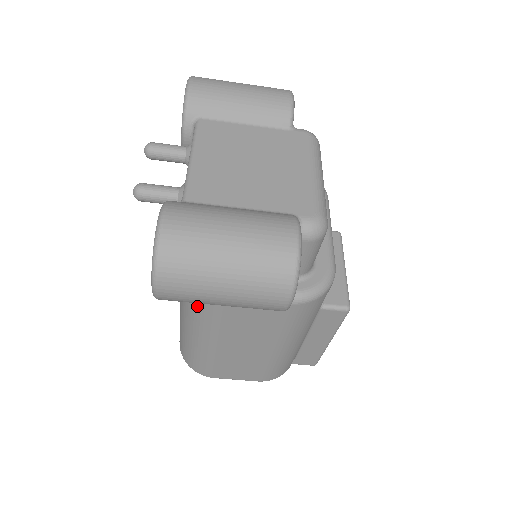
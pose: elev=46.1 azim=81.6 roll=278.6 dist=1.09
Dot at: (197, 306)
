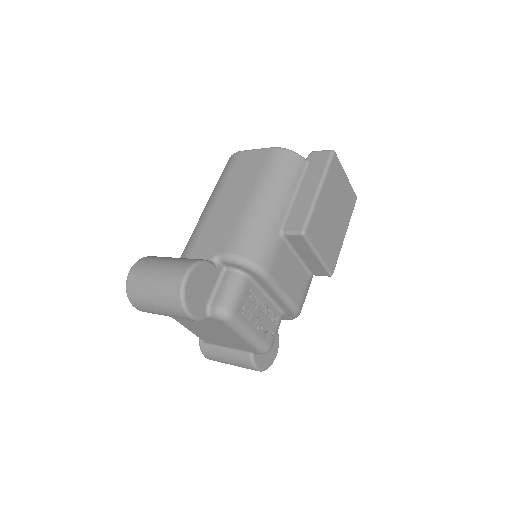
Dot at: occluded
